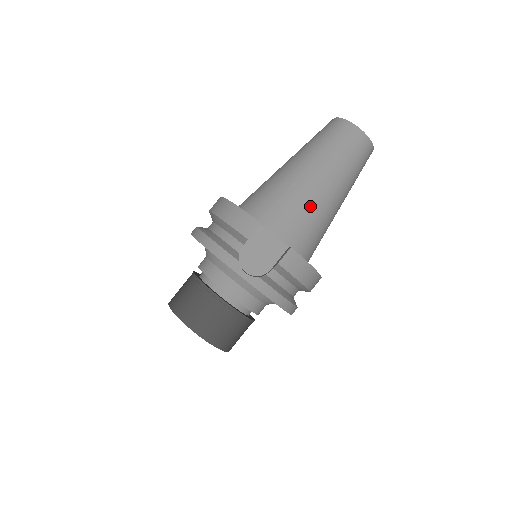
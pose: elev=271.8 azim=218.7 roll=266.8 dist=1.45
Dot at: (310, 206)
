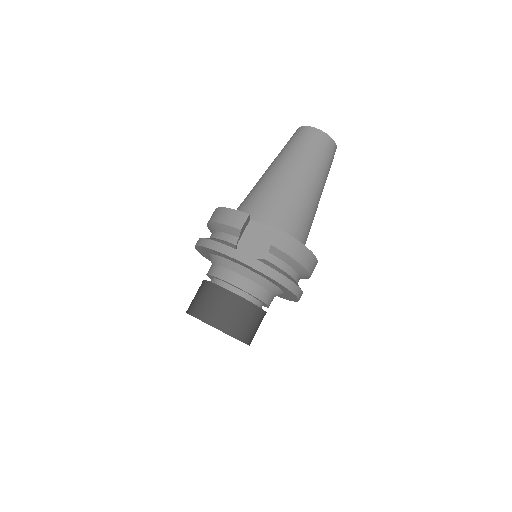
Dot at: (290, 197)
